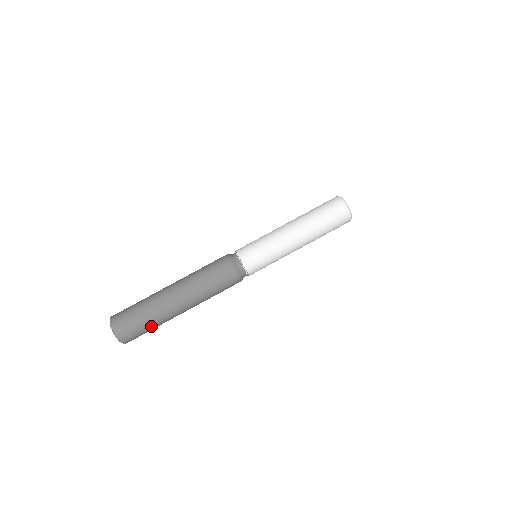
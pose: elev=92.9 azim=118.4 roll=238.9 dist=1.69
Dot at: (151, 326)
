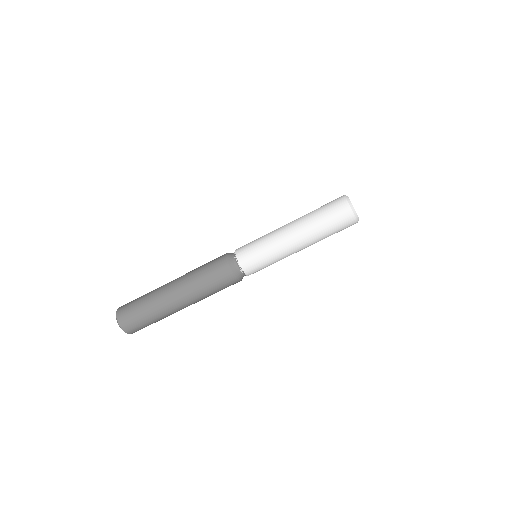
Dot at: (148, 315)
